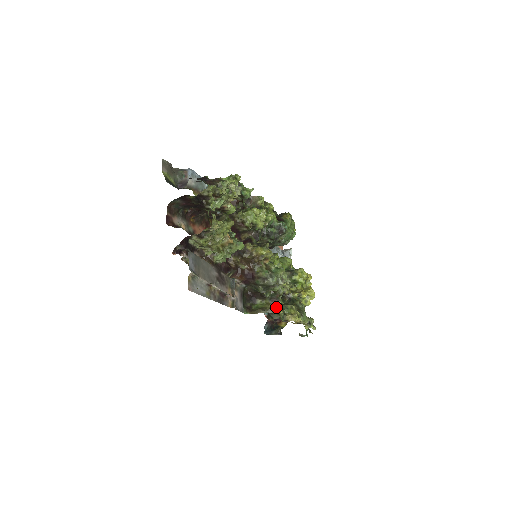
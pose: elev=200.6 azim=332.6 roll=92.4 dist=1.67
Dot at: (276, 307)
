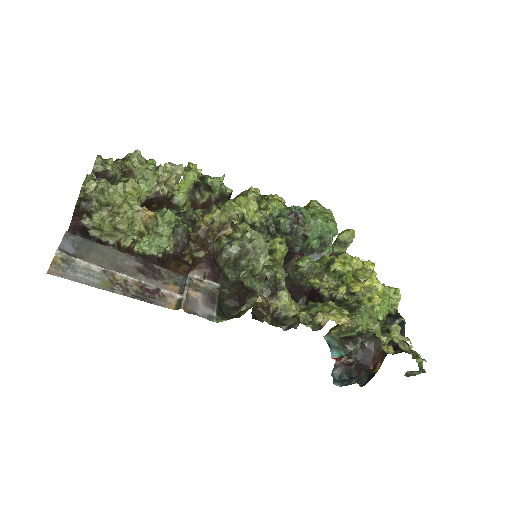
Dot at: (288, 307)
